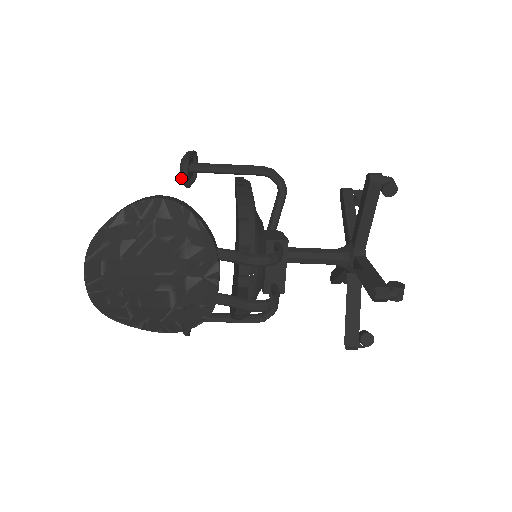
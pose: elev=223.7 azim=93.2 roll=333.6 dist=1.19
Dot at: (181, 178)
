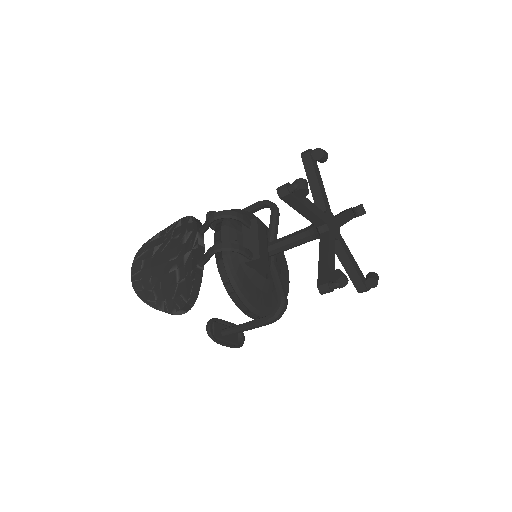
Dot at: occluded
